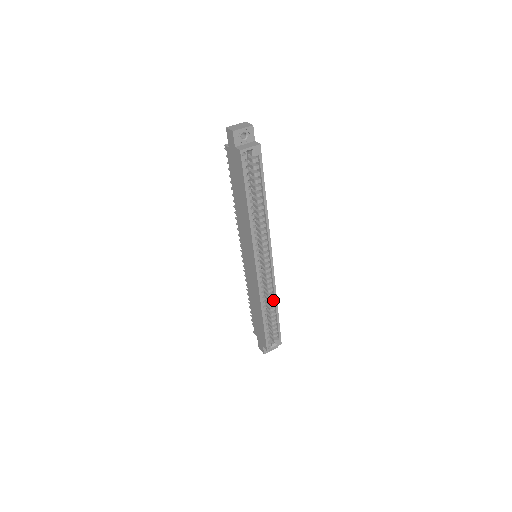
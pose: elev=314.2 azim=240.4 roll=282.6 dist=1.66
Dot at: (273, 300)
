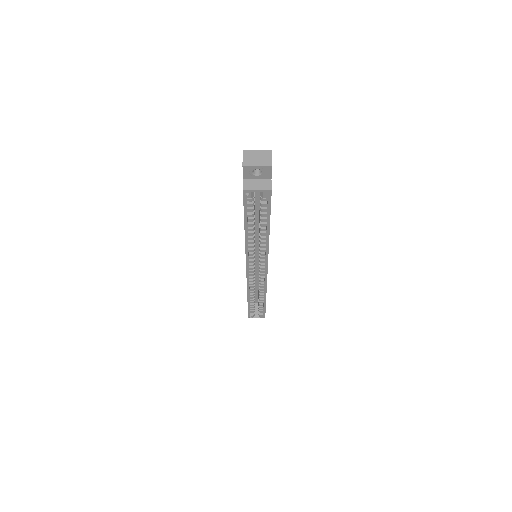
Dot at: (263, 292)
